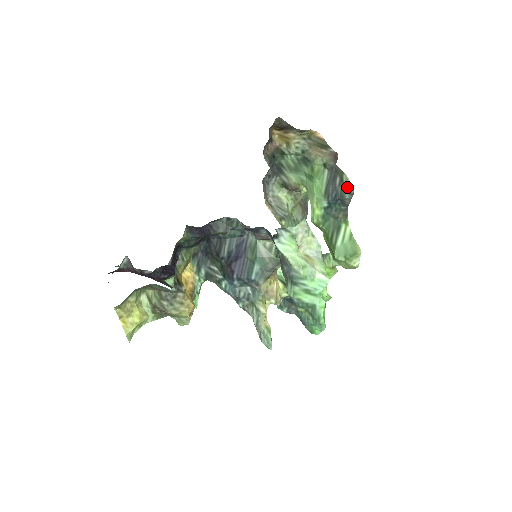
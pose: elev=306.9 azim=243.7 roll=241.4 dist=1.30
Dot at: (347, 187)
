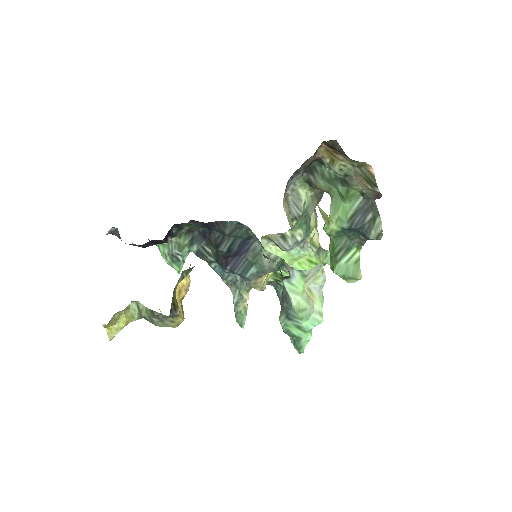
Dot at: (376, 231)
